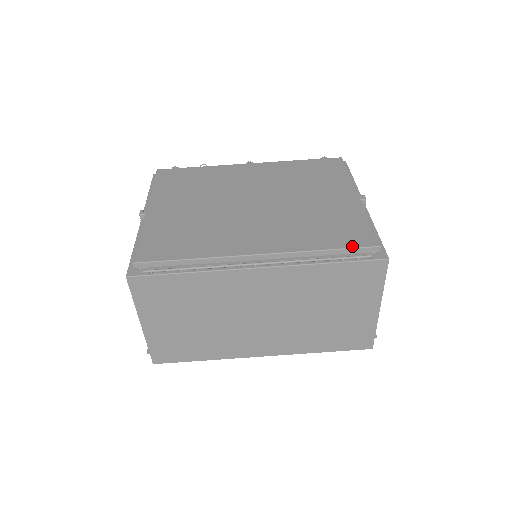
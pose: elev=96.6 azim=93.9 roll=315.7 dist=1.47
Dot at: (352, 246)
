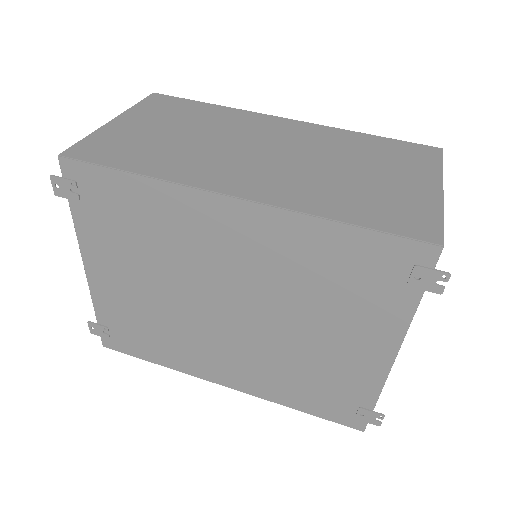
Dot at: occluded
